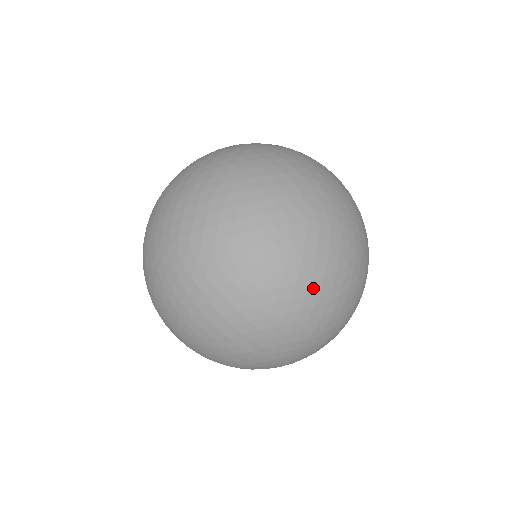
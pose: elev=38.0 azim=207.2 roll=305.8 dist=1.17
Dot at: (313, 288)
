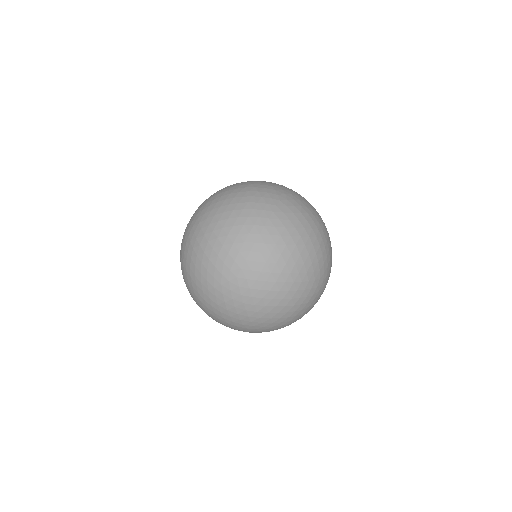
Dot at: (301, 312)
